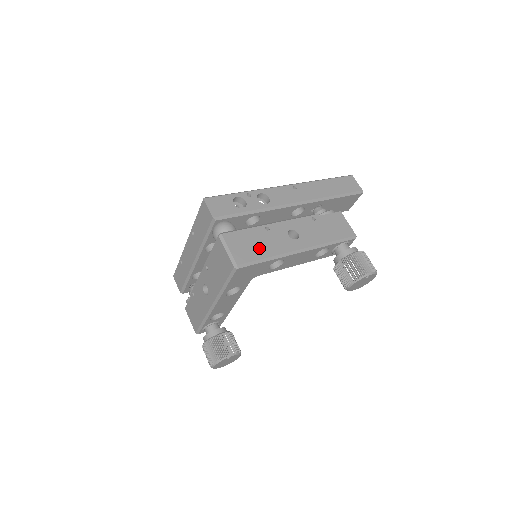
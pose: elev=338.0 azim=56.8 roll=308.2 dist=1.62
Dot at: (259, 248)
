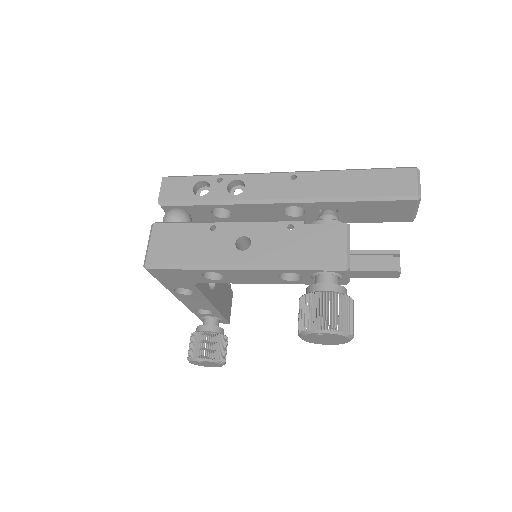
Dot at: (185, 251)
